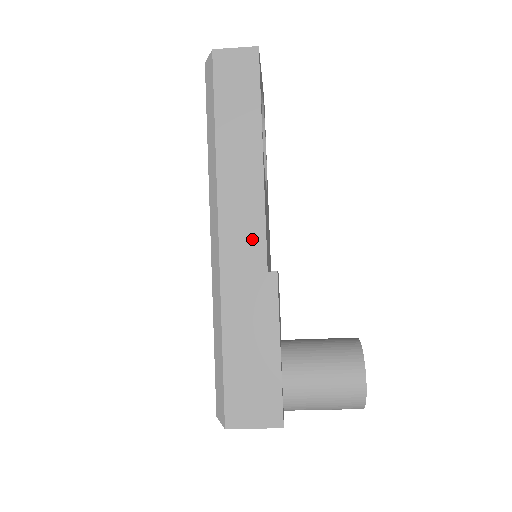
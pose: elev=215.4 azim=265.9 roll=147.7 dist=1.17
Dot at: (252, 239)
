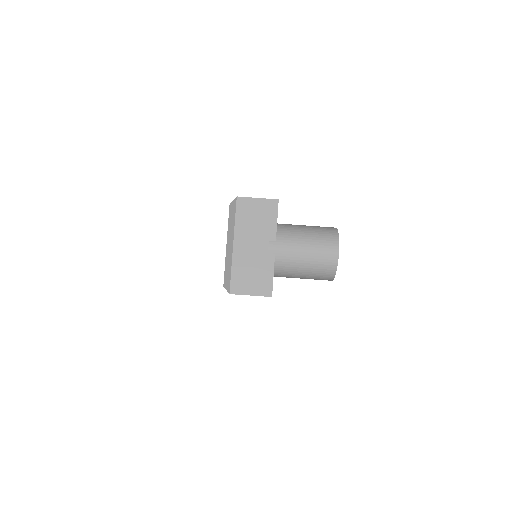
Dot at: occluded
